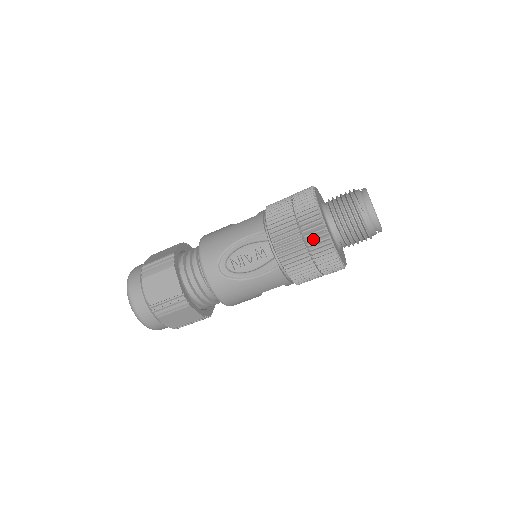
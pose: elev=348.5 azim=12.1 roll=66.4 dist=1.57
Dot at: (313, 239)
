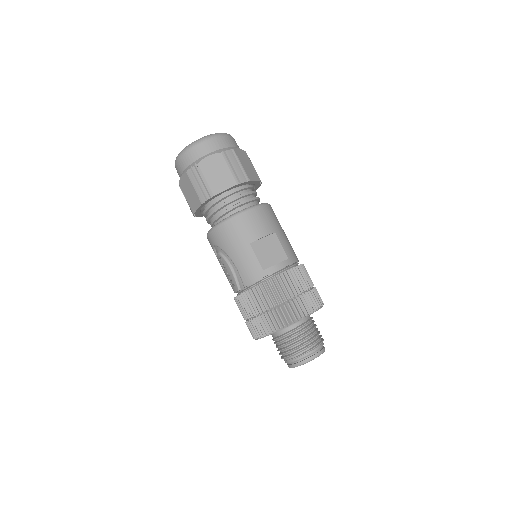
Dot at: (249, 328)
